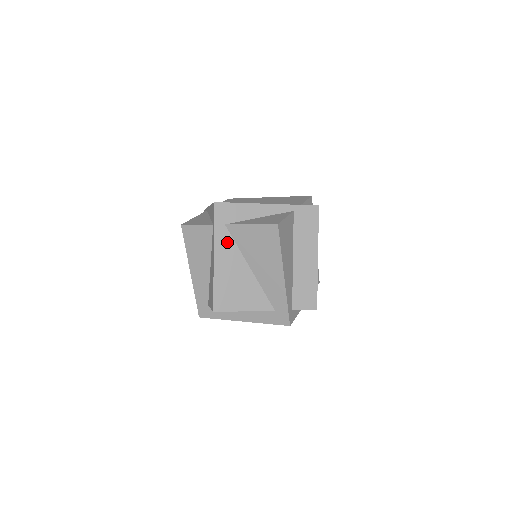
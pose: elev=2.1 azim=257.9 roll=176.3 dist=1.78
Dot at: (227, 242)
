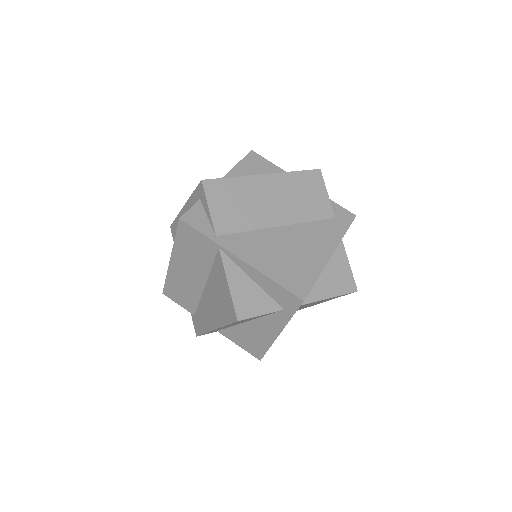
Dot at: occluded
